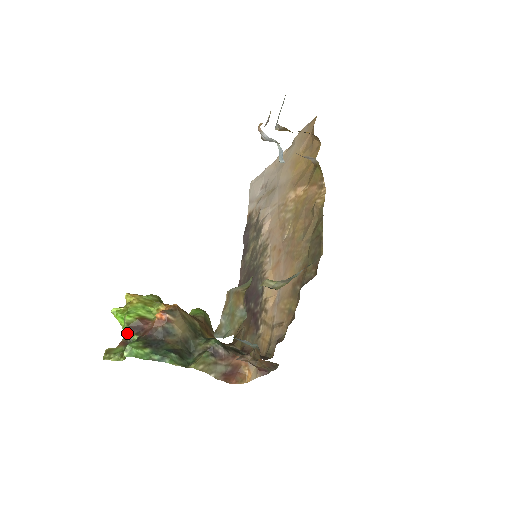
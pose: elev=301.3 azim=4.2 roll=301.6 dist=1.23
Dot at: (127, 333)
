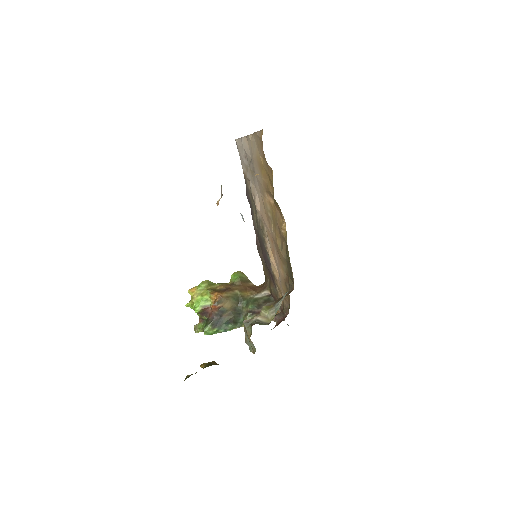
Dot at: (200, 316)
